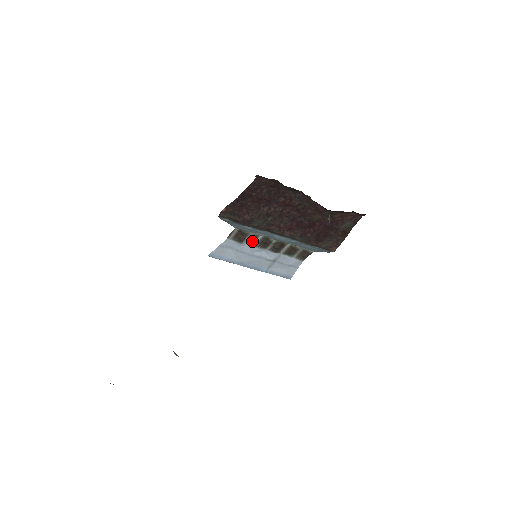
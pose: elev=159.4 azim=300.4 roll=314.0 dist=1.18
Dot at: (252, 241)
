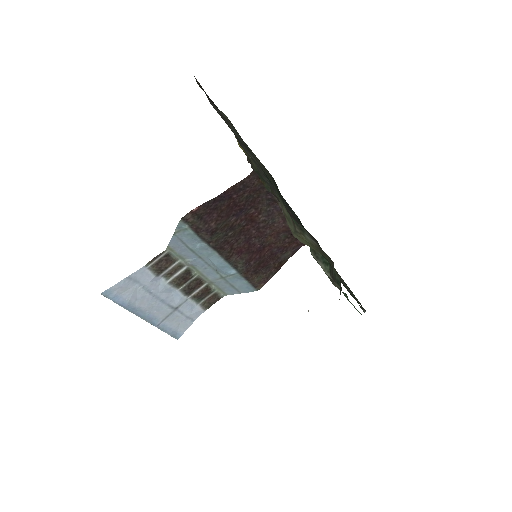
Dot at: (170, 274)
